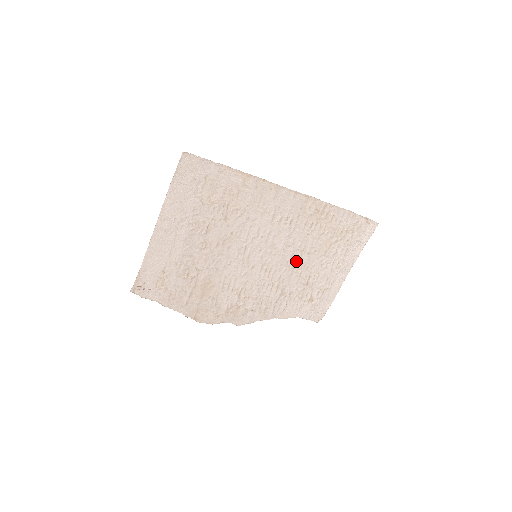
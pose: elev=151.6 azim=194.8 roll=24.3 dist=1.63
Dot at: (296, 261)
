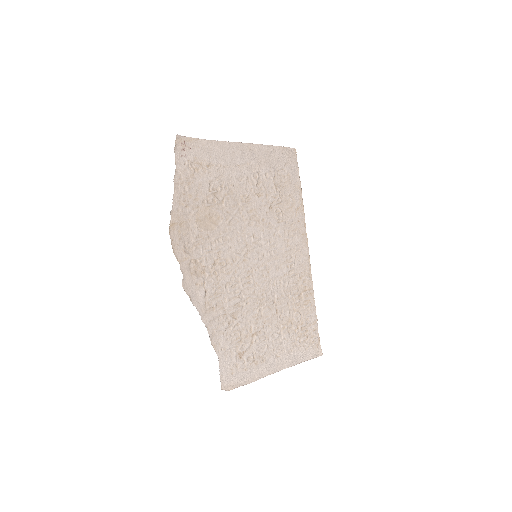
Dot at: (267, 303)
